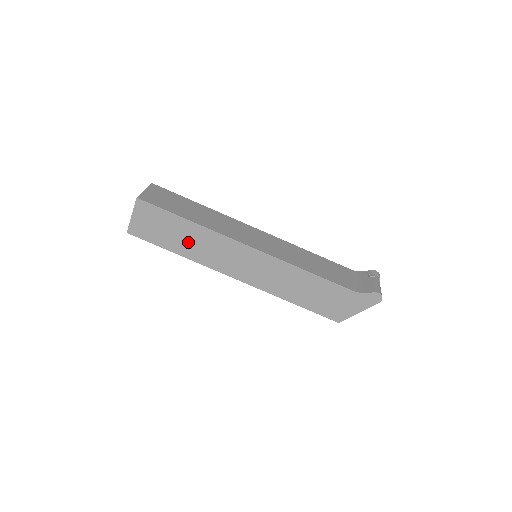
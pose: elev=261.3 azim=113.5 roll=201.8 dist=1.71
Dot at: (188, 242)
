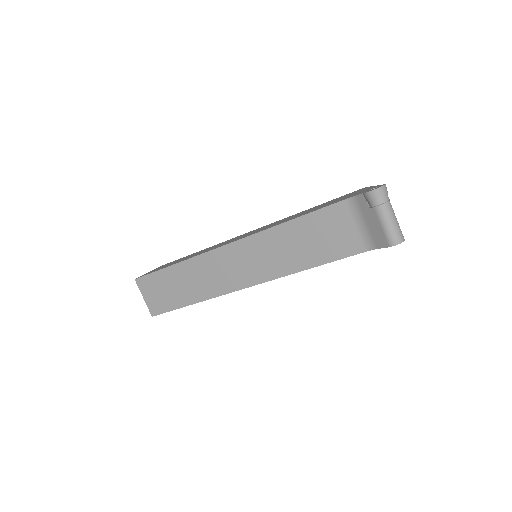
Dot at: occluded
